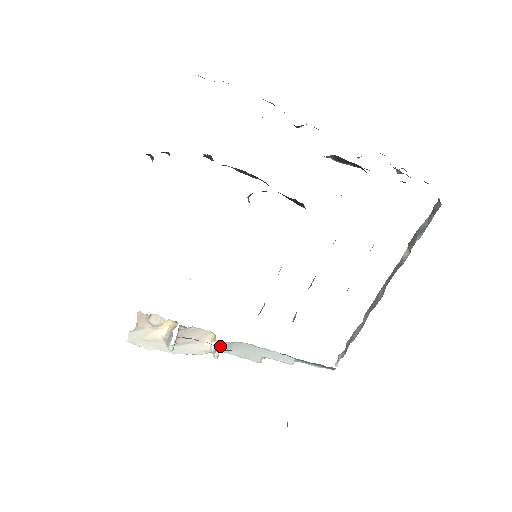
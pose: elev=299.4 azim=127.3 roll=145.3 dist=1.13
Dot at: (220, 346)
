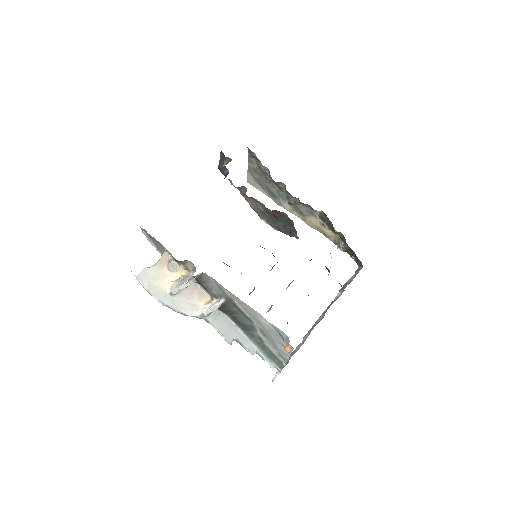
Dot at: occluded
